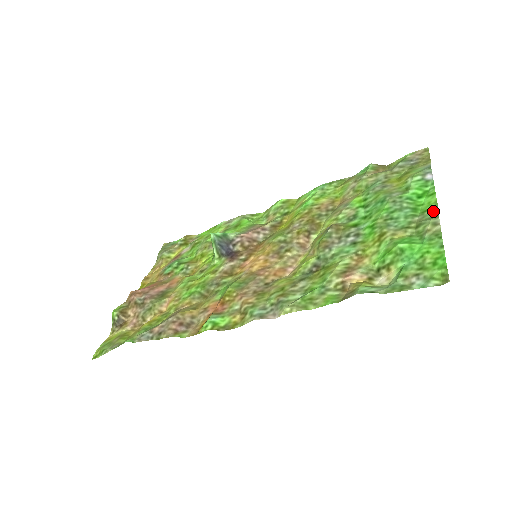
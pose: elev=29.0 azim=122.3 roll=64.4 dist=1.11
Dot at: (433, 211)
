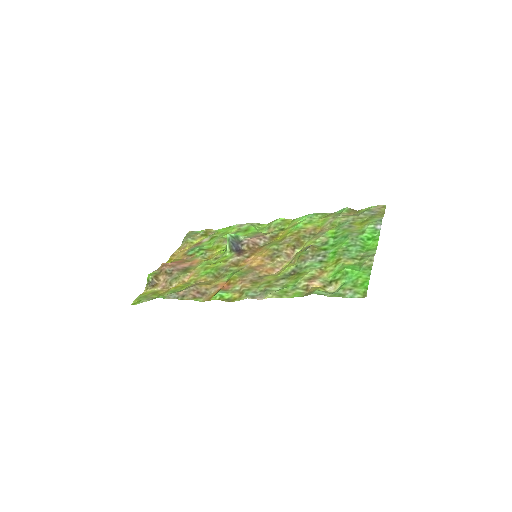
Dot at: (373, 251)
